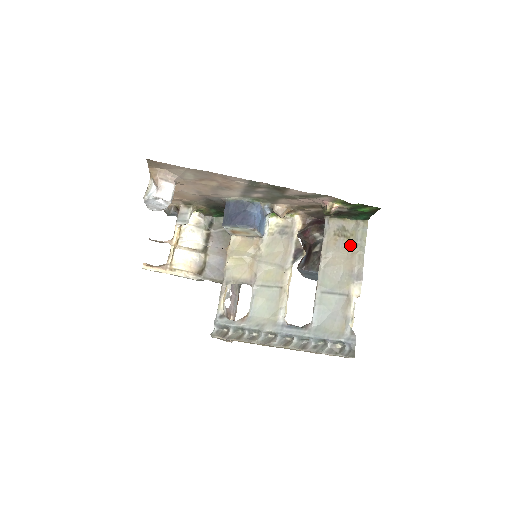
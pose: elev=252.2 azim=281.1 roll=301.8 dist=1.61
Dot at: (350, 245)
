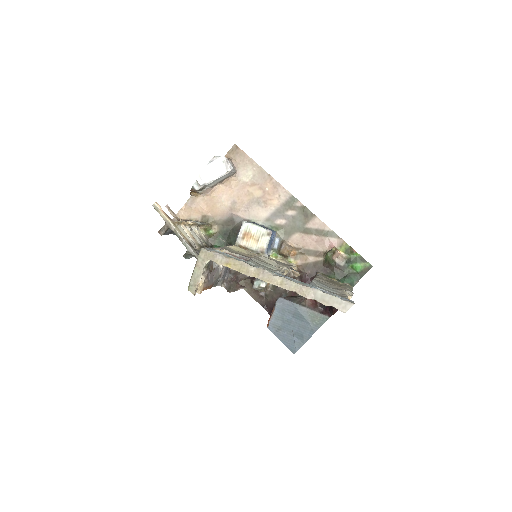
Dot at: (340, 285)
